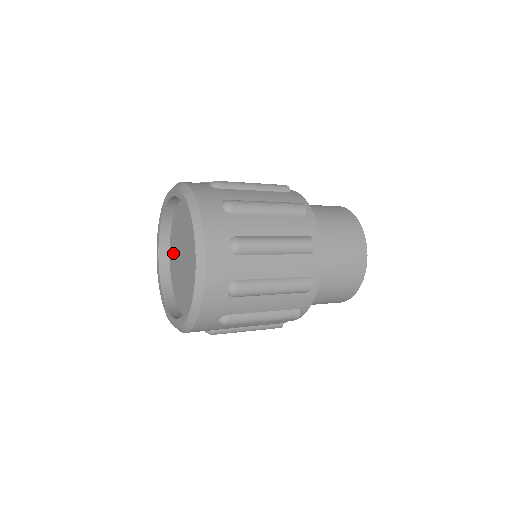
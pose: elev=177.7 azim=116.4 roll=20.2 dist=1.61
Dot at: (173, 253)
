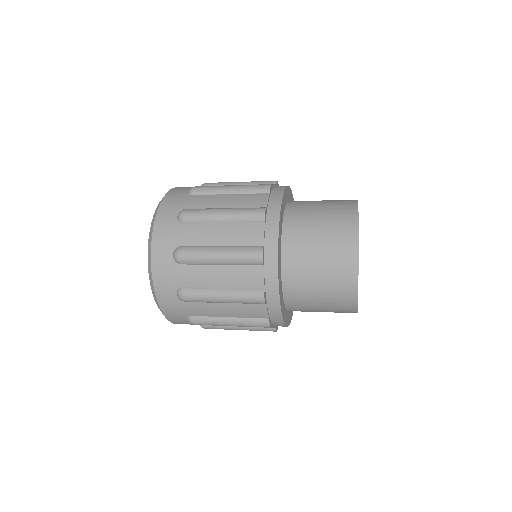
Dot at: occluded
